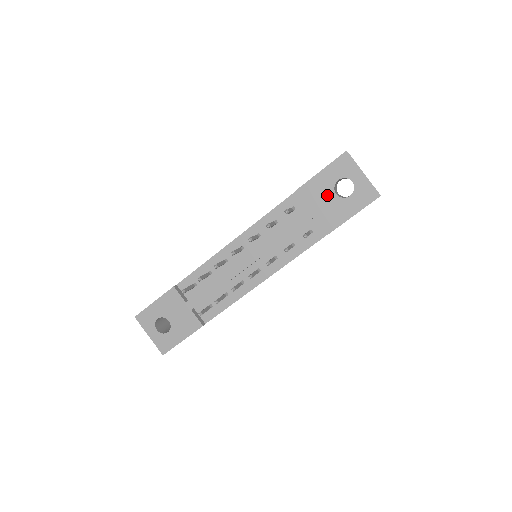
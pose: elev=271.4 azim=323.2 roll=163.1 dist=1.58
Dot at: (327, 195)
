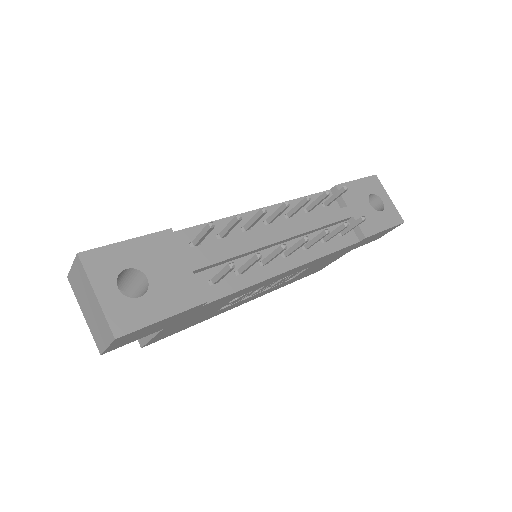
Dot at: (363, 202)
